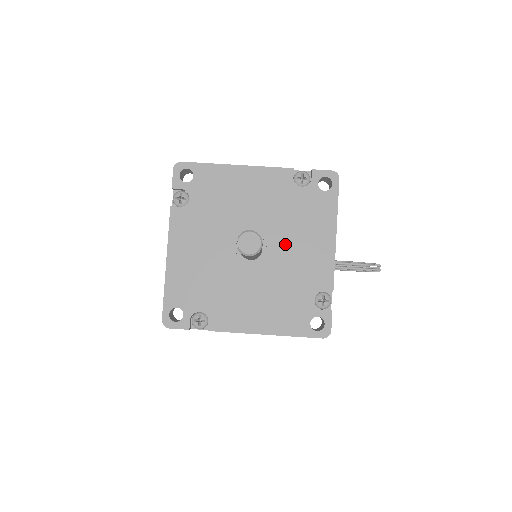
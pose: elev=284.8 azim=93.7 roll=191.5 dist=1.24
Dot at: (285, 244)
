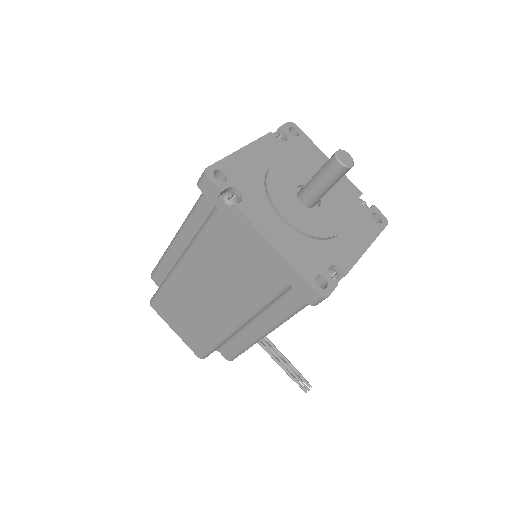
Dot at: (333, 217)
